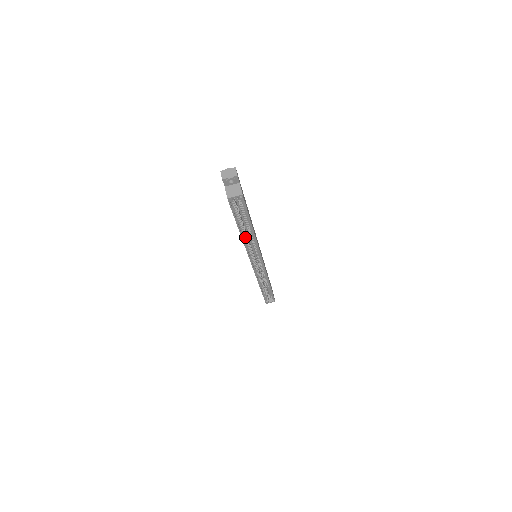
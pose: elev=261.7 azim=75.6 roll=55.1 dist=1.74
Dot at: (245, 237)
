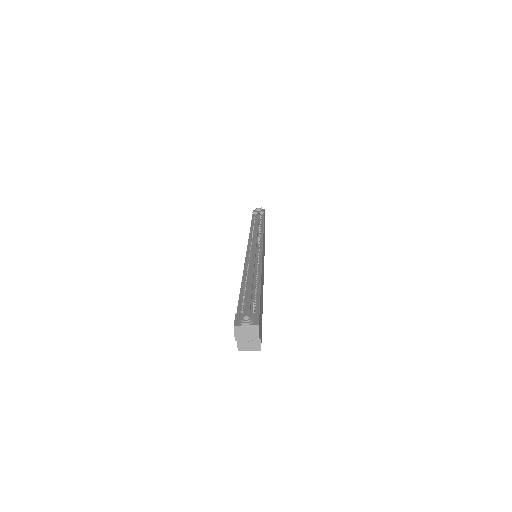
Dot at: occluded
